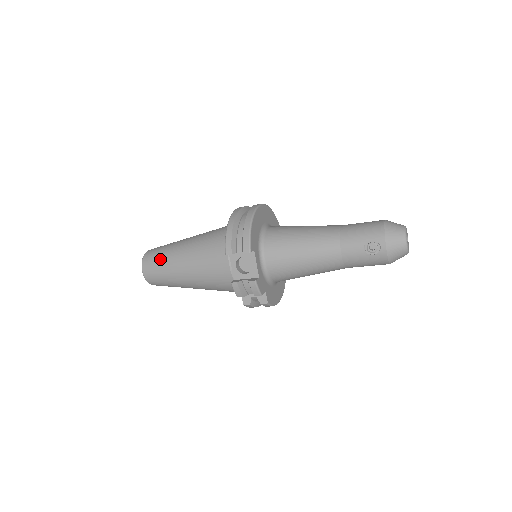
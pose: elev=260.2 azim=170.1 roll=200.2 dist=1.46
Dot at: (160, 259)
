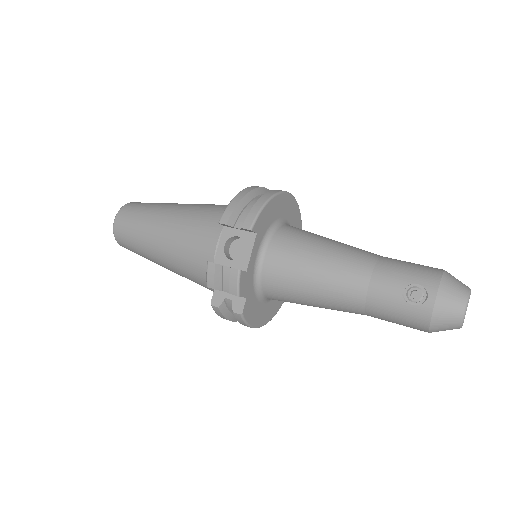
Dot at: (141, 211)
